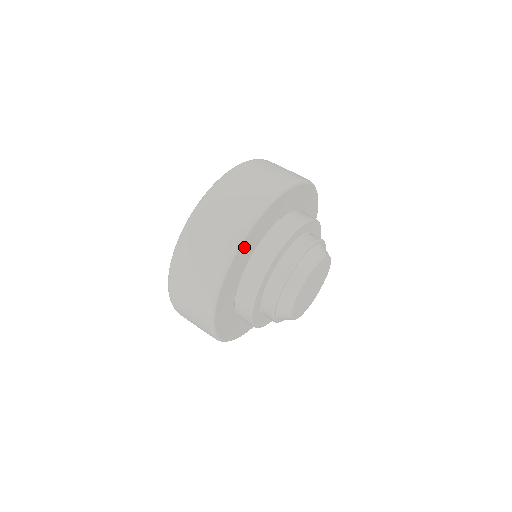
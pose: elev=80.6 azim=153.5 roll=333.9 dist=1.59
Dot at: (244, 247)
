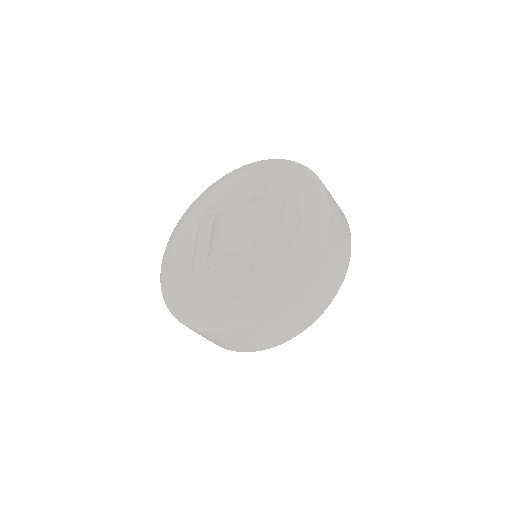
Dot at: occluded
